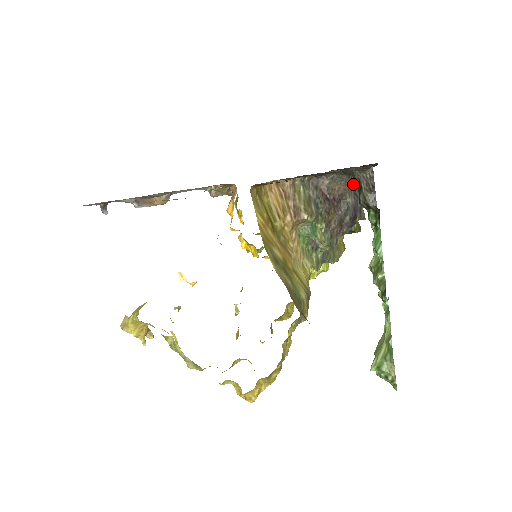
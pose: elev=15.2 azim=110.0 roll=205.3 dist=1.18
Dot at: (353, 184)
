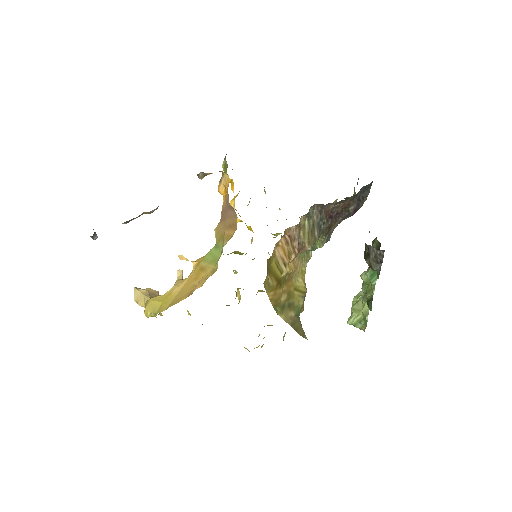
Dot at: (358, 194)
